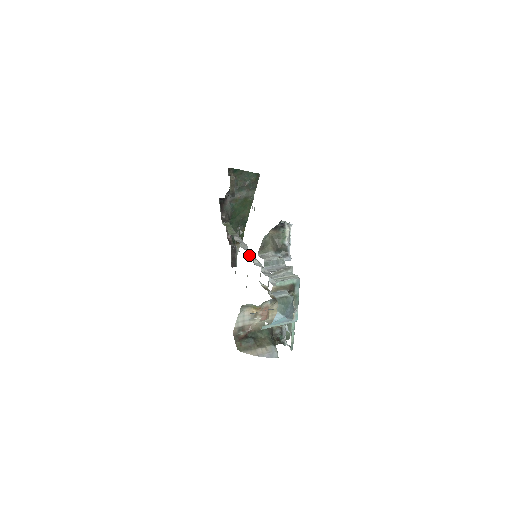
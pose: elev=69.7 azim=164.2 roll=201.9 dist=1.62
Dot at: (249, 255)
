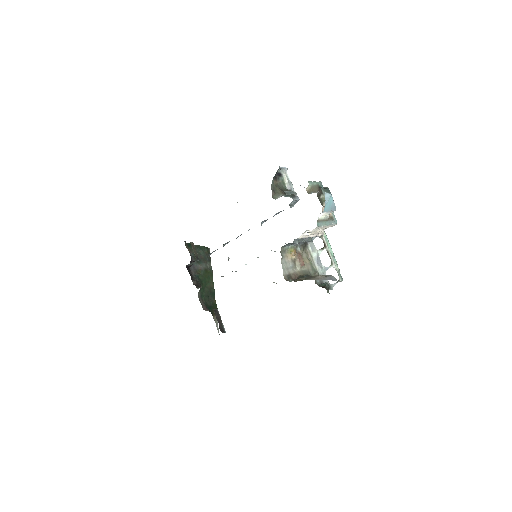
Dot at: occluded
